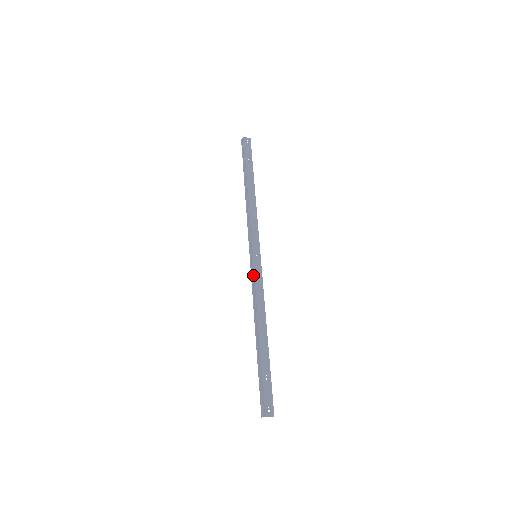
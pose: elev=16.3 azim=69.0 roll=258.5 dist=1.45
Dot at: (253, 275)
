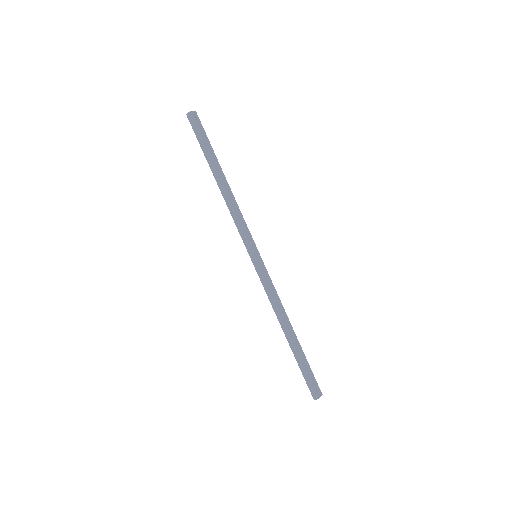
Dot at: (262, 278)
